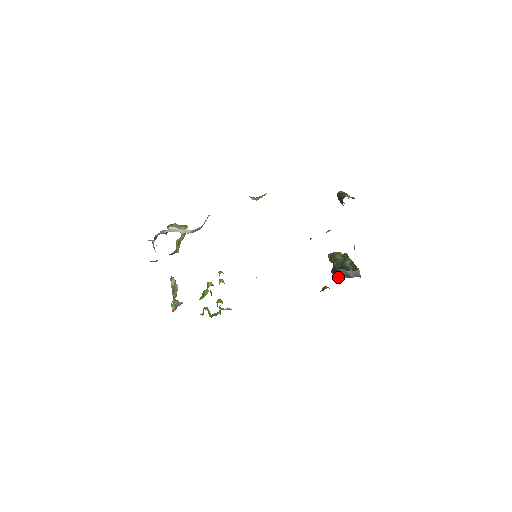
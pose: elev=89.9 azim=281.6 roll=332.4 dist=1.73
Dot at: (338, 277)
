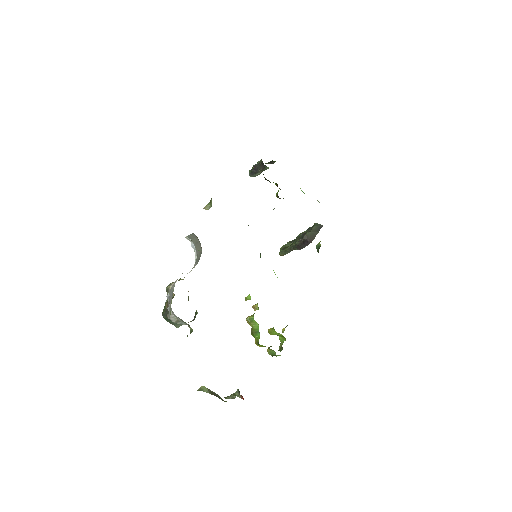
Dot at: (311, 242)
